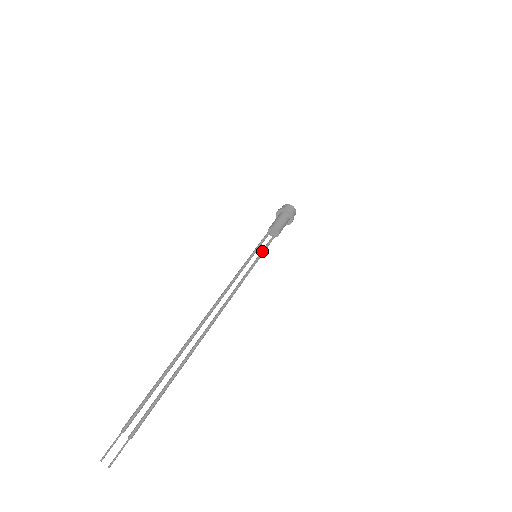
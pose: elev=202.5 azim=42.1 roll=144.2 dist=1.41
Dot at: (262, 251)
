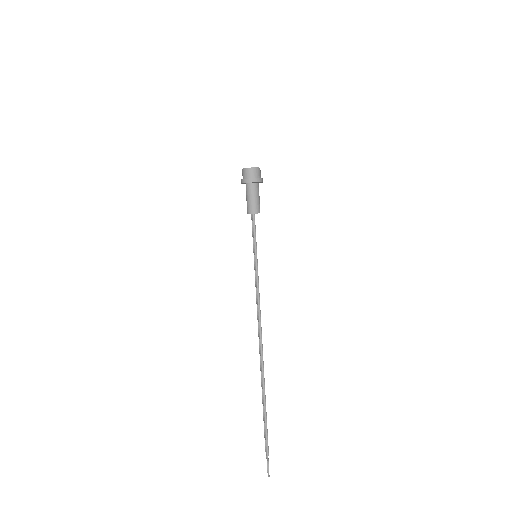
Dot at: occluded
